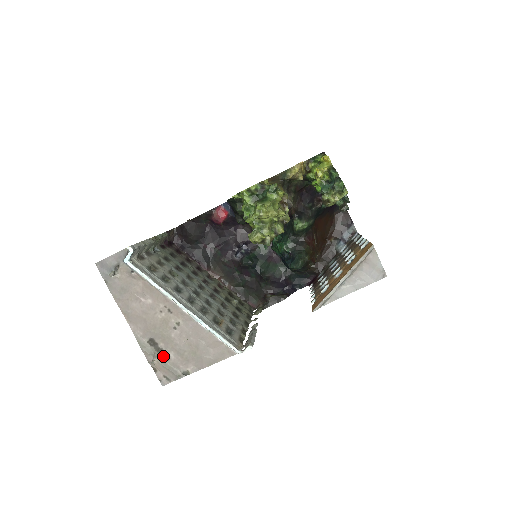
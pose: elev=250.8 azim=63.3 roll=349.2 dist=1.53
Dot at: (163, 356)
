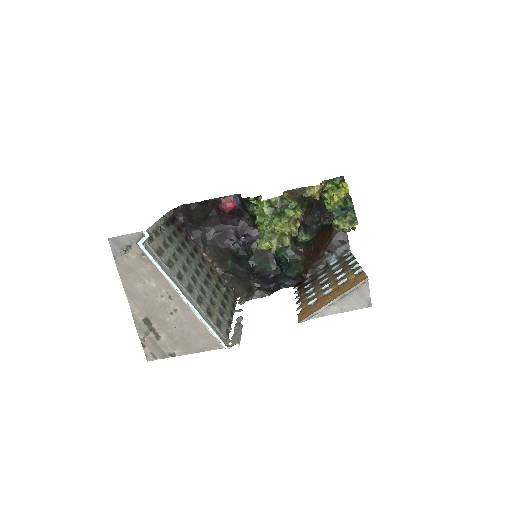
Dot at: (154, 335)
